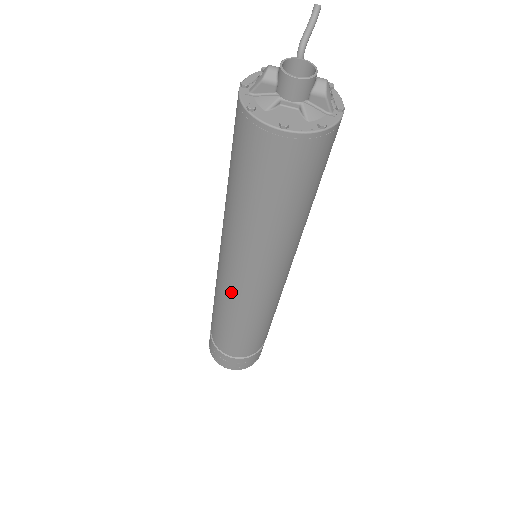
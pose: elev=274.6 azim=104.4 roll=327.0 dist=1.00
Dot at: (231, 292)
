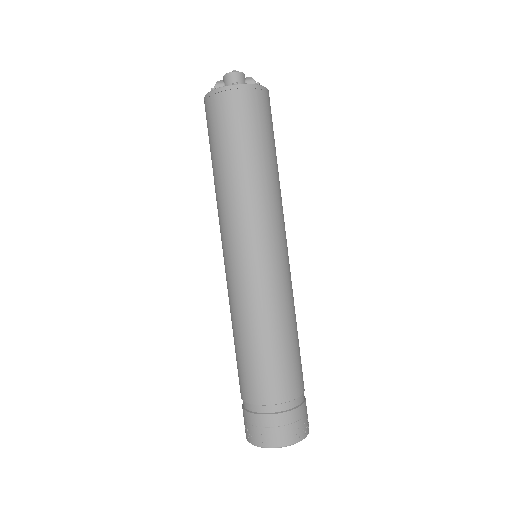
Dot at: (245, 281)
